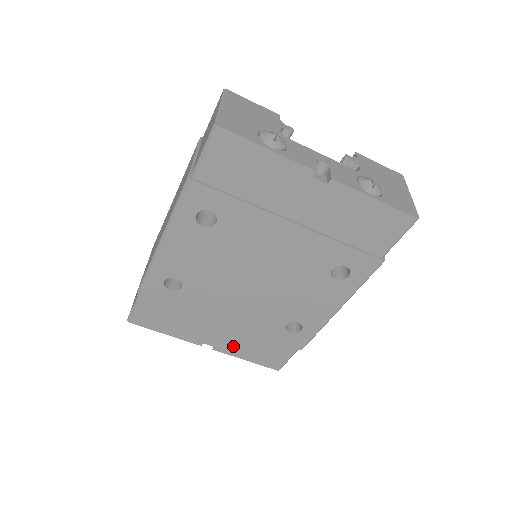
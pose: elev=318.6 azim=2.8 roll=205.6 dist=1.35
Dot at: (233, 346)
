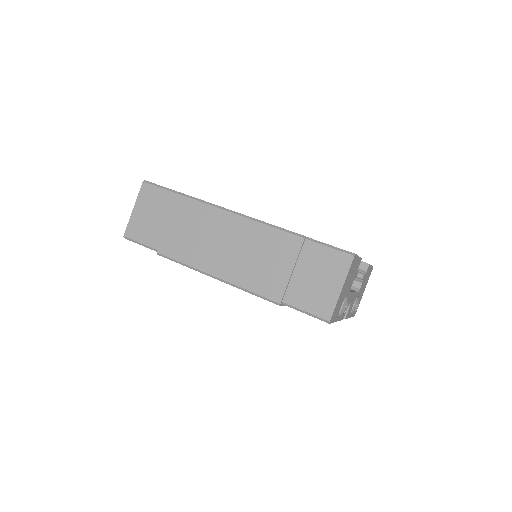
Dot at: occluded
